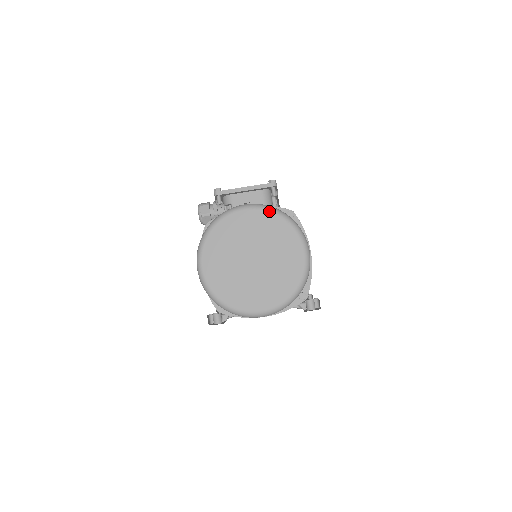
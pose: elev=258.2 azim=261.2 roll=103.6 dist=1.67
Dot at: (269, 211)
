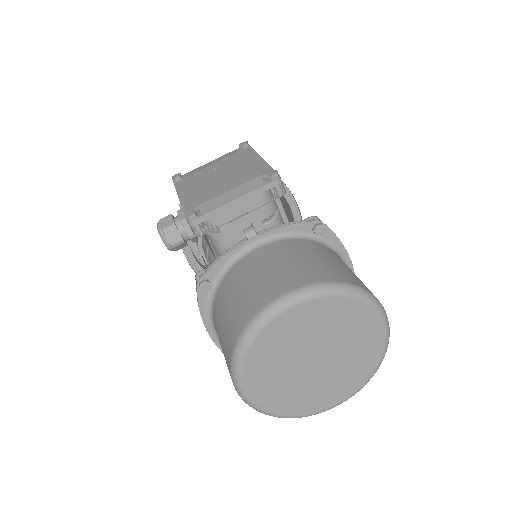
Dot at: (329, 296)
